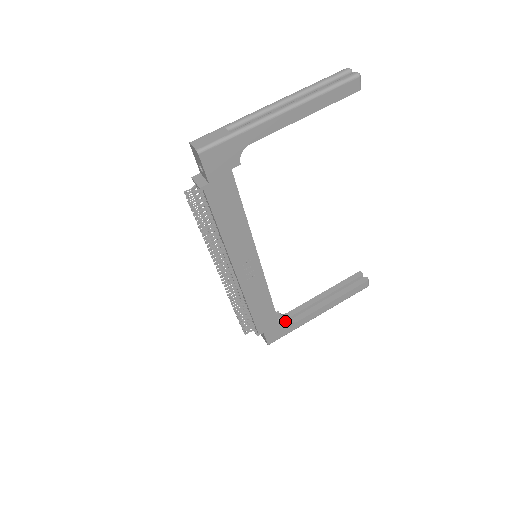
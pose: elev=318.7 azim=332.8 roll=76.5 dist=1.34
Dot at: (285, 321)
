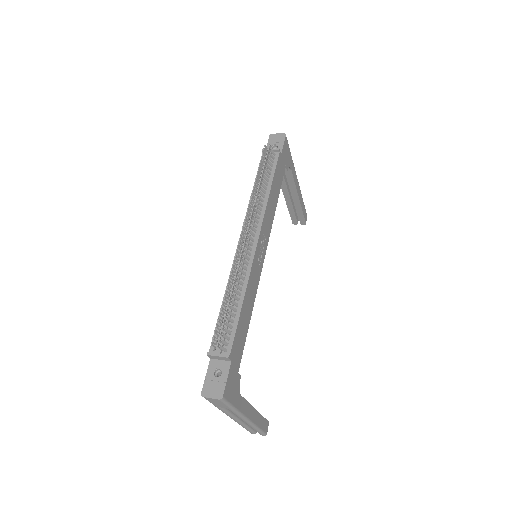
Dot at: (240, 375)
